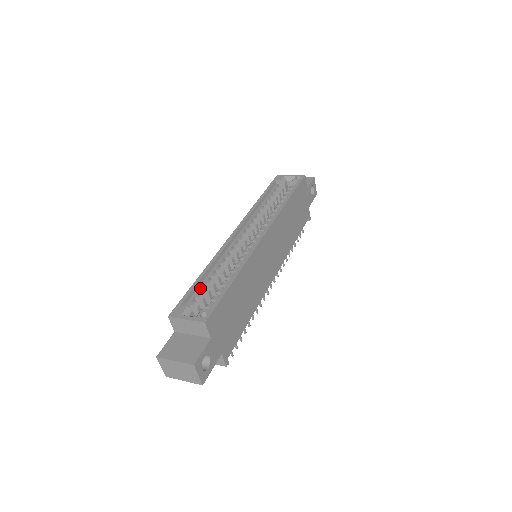
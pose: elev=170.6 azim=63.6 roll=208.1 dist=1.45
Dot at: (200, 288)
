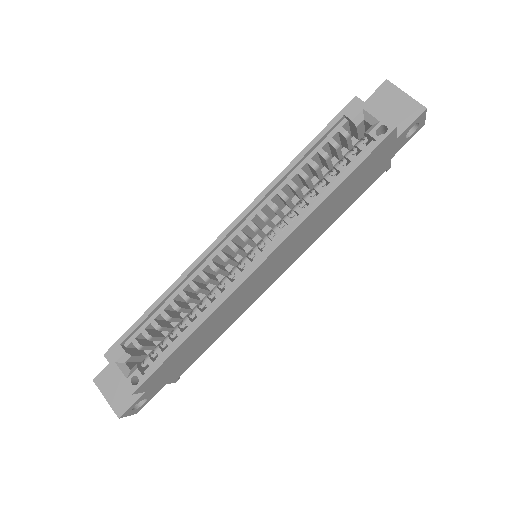
Dot at: (151, 321)
